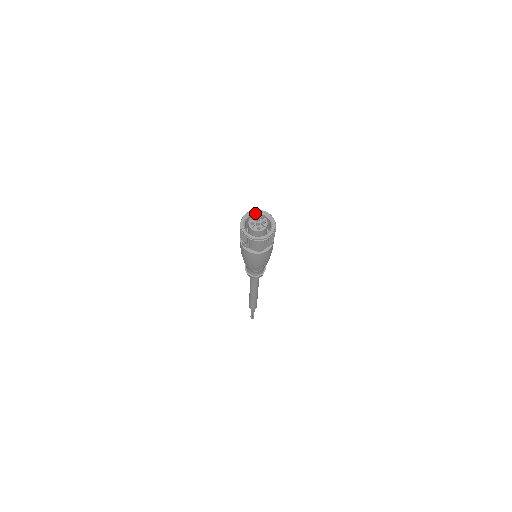
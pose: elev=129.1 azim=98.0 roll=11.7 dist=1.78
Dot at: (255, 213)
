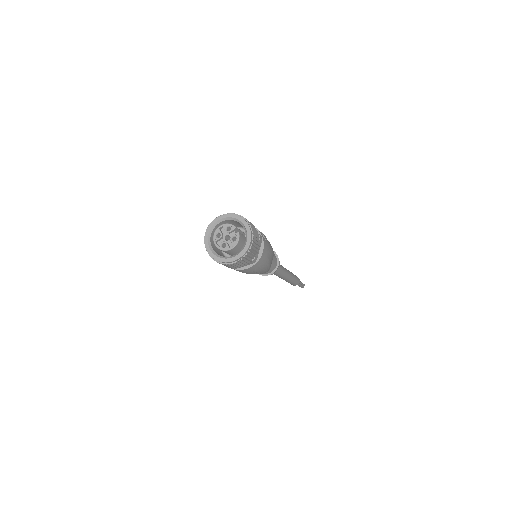
Dot at: (232, 219)
